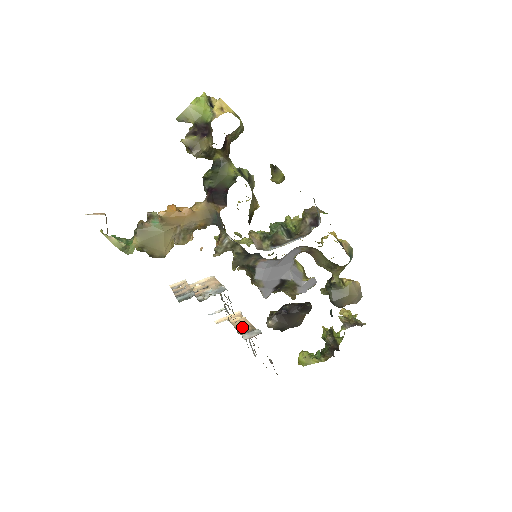
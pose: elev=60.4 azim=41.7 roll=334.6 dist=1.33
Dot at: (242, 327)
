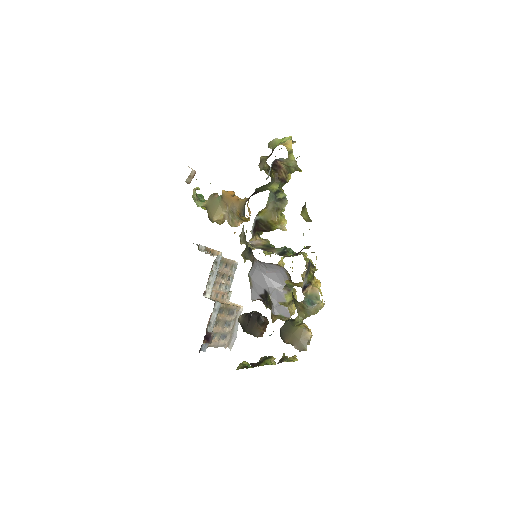
Dot at: (222, 302)
